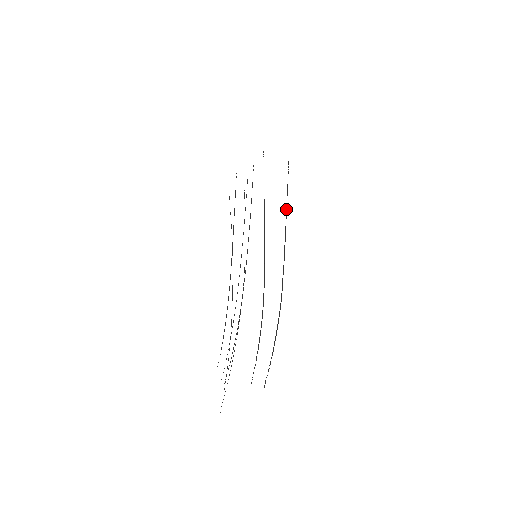
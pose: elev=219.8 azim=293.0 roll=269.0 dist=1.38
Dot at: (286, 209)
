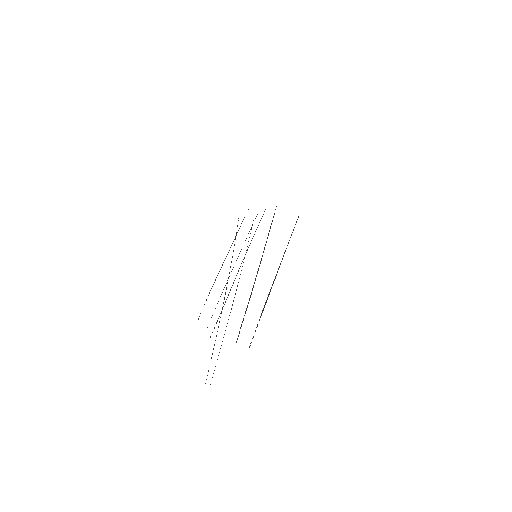
Dot at: (291, 234)
